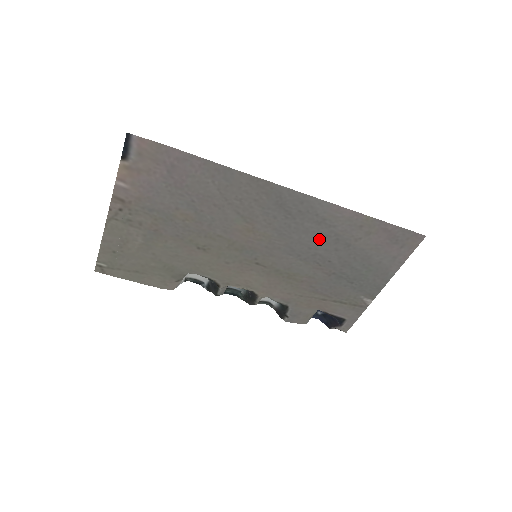
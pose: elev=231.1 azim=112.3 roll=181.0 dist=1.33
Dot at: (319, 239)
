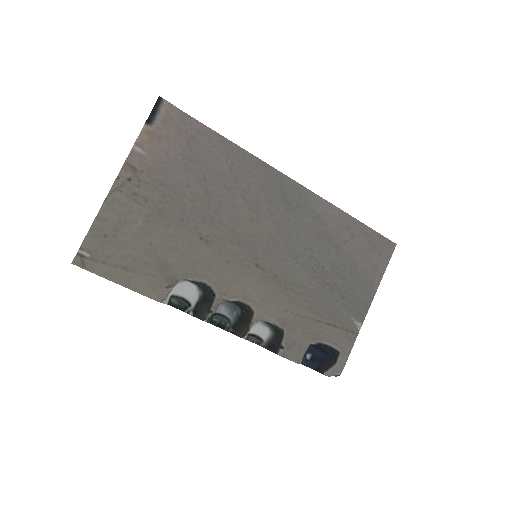
Dot at: (314, 238)
